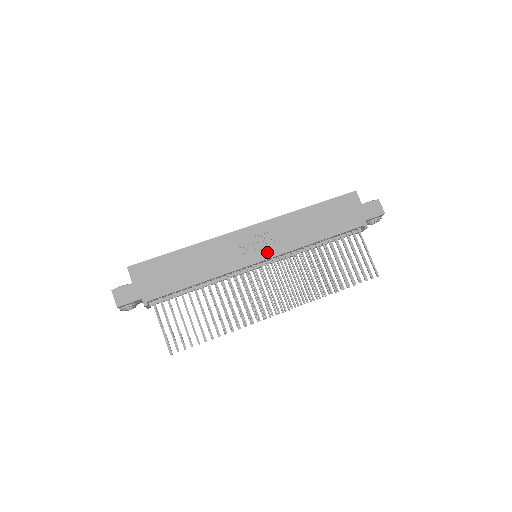
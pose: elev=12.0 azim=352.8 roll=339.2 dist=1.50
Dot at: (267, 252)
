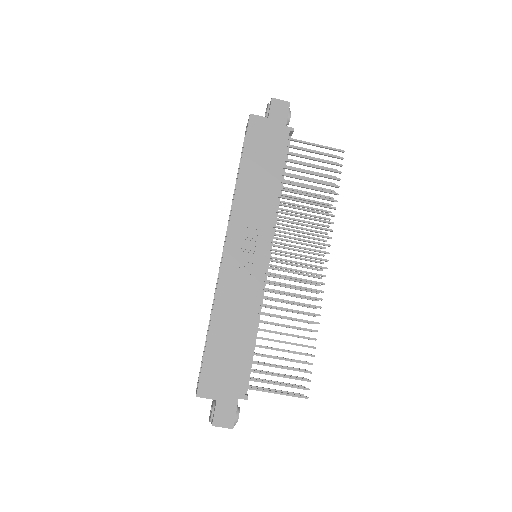
Dot at: (262, 243)
